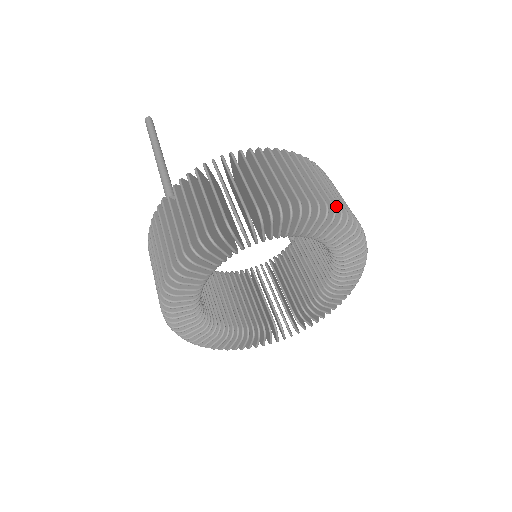
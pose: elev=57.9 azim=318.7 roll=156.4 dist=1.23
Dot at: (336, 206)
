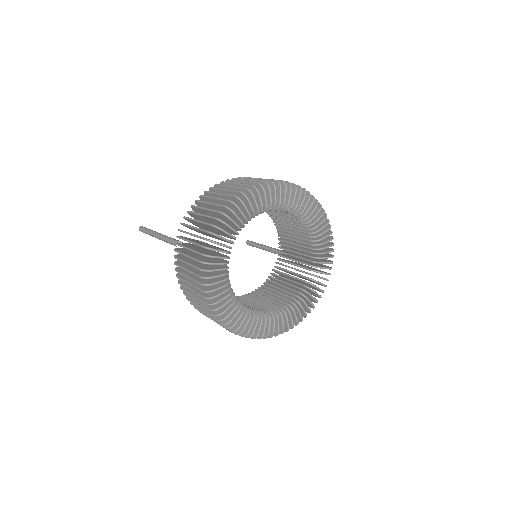
Dot at: occluded
